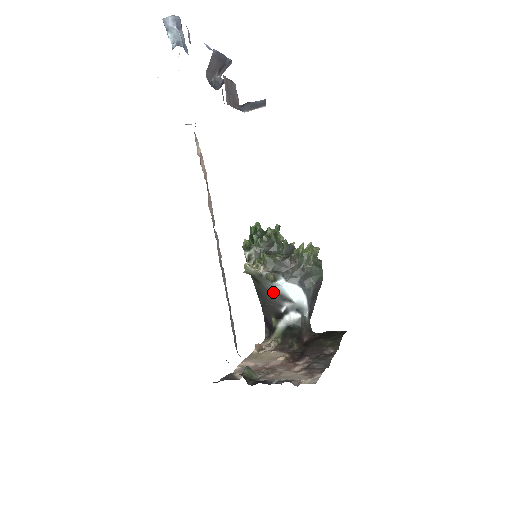
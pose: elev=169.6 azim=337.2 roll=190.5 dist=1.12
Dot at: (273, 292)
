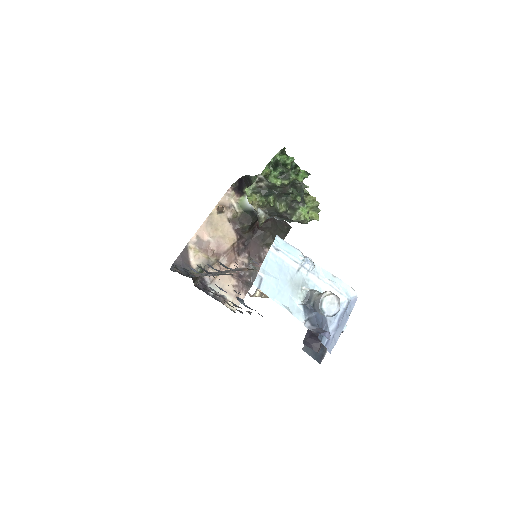
Dot at: occluded
